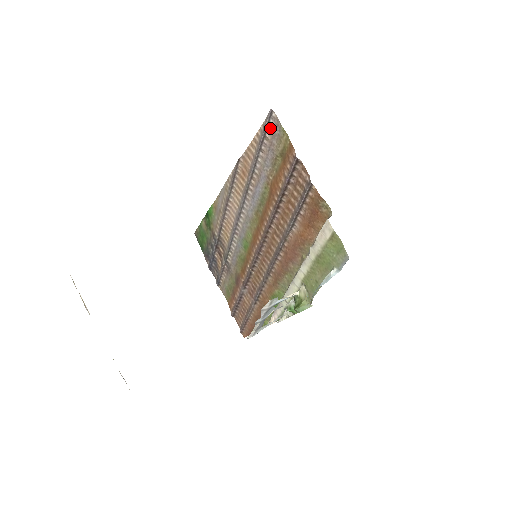
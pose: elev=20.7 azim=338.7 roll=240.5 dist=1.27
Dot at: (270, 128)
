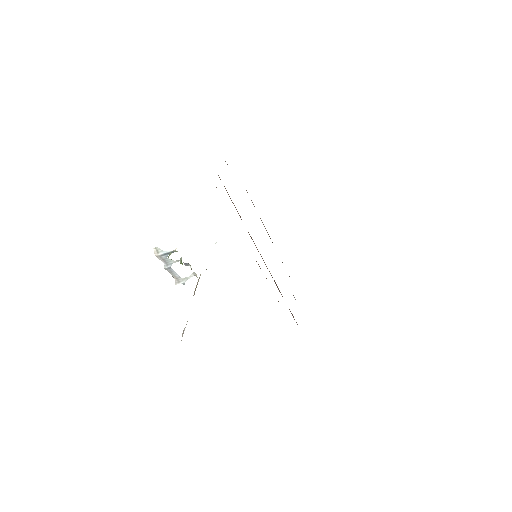
Dot at: (225, 161)
